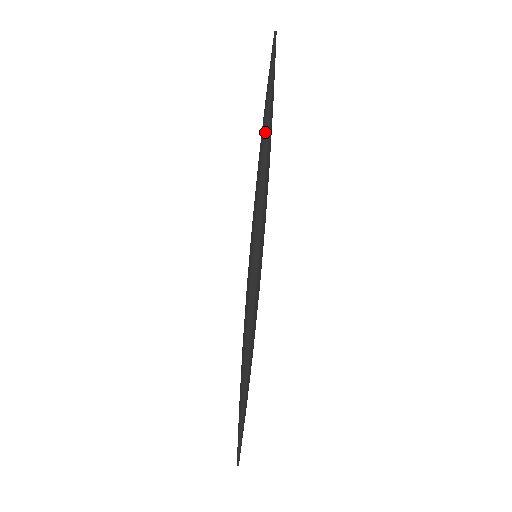
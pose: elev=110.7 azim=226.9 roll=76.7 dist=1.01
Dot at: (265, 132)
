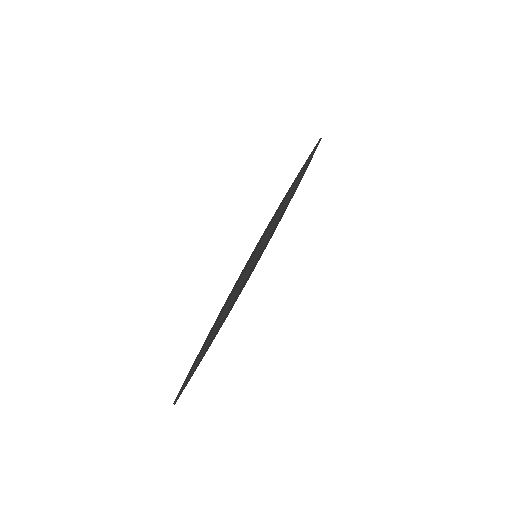
Dot at: (291, 186)
